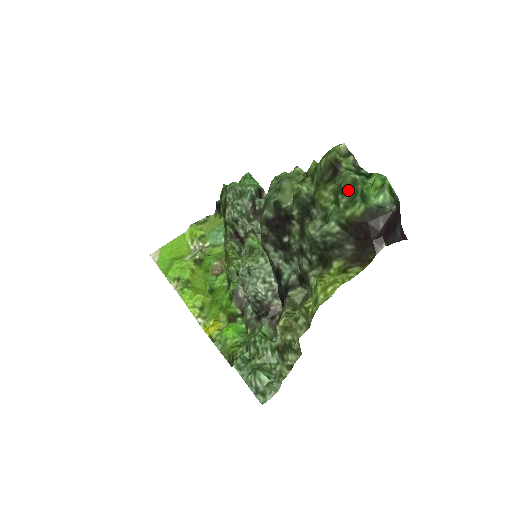
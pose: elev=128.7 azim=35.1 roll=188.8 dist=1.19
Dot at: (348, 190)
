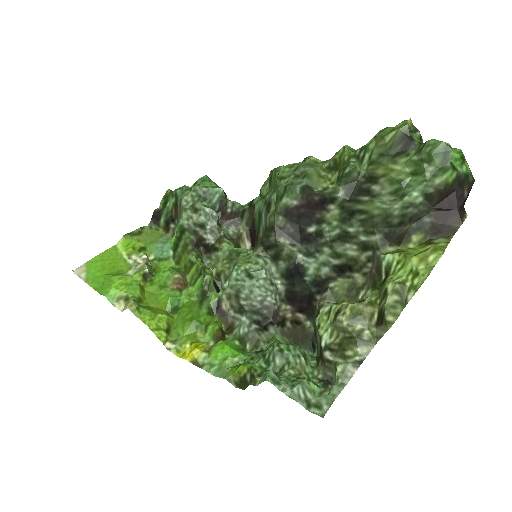
Dot at: (438, 158)
